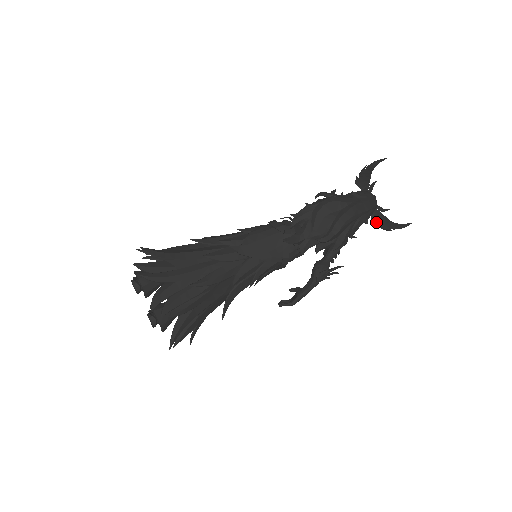
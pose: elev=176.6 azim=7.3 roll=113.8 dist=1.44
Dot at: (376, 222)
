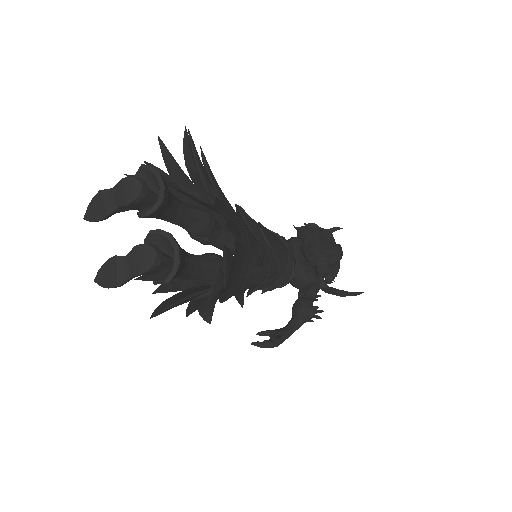
Dot at: (326, 289)
